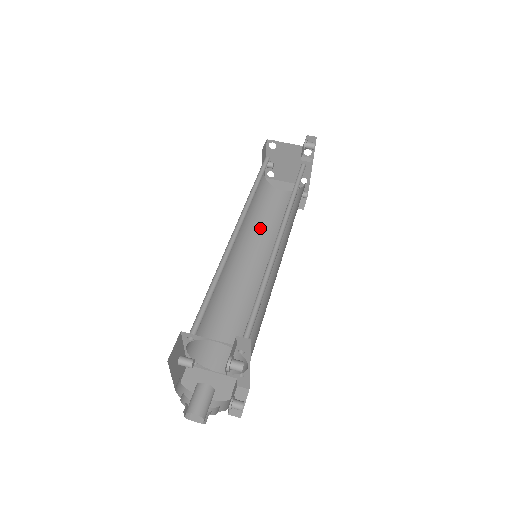
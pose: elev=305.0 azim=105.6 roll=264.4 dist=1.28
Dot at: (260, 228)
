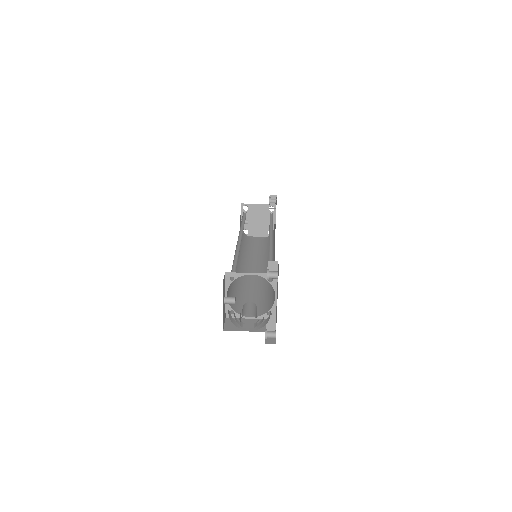
Dot at: (249, 255)
